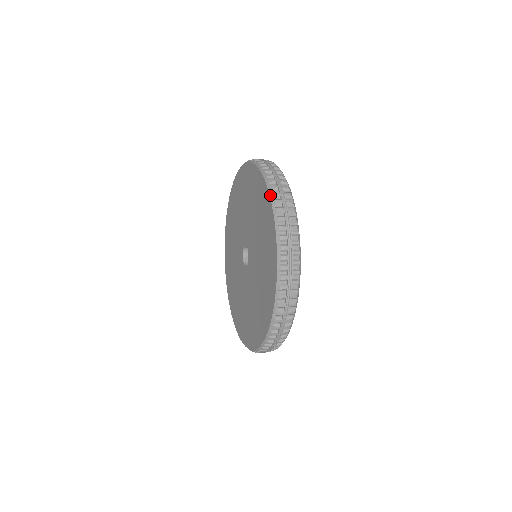
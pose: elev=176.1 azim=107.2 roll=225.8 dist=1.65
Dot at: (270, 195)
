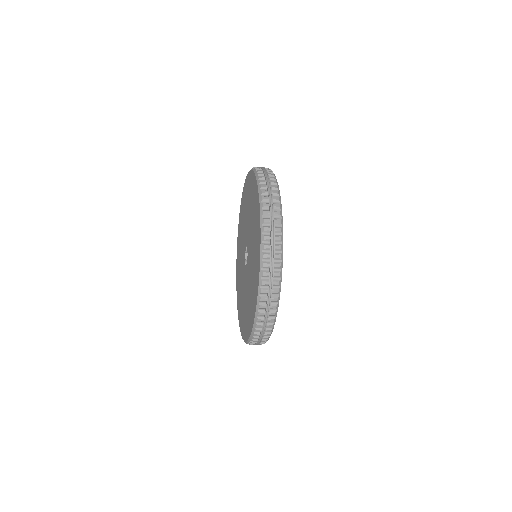
Dot at: (260, 264)
